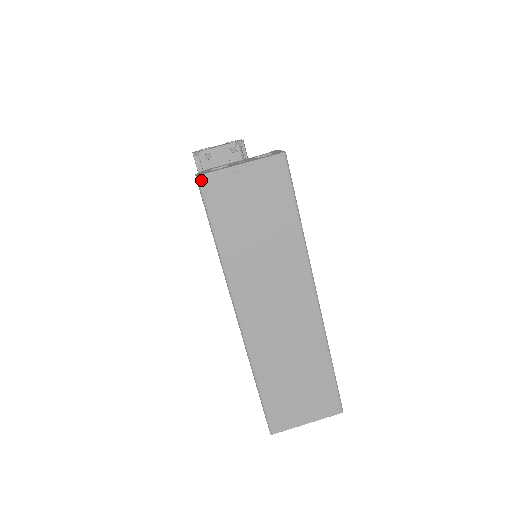
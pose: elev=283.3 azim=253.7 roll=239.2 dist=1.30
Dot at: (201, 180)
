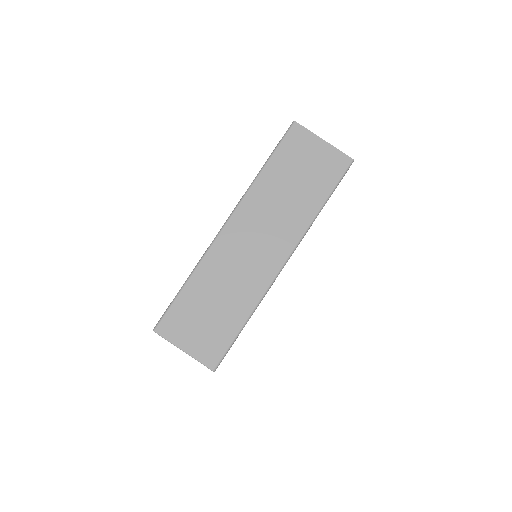
Dot at: (294, 125)
